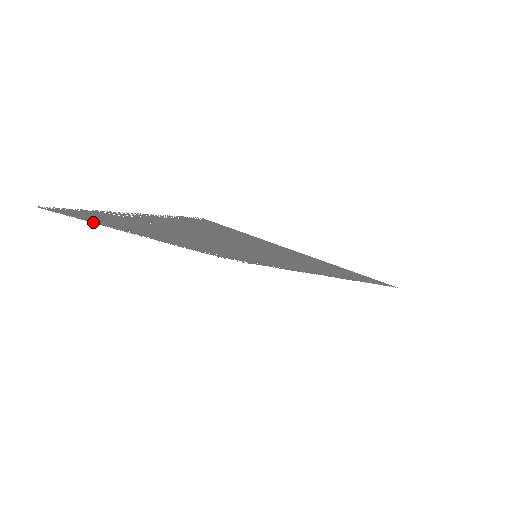
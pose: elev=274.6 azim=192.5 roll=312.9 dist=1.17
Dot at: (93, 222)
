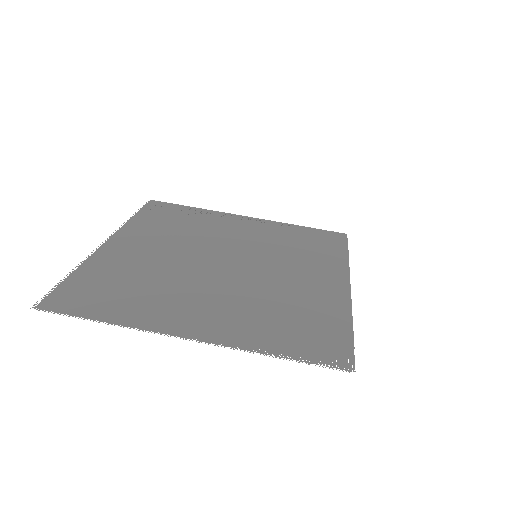
Dot at: (79, 274)
